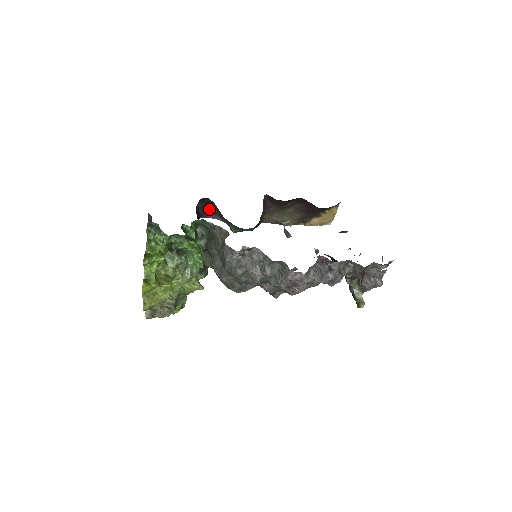
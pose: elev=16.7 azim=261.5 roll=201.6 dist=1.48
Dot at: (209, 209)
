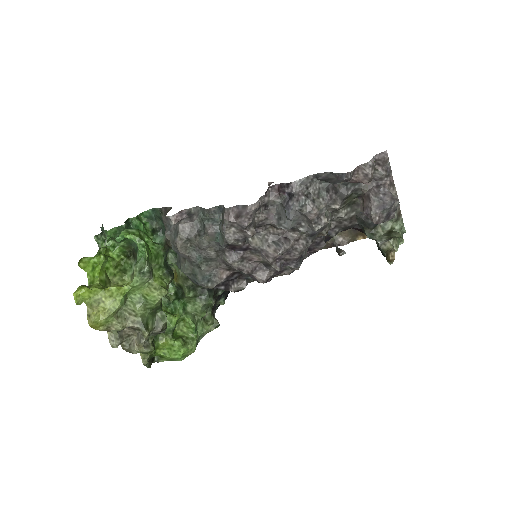
Dot at: occluded
